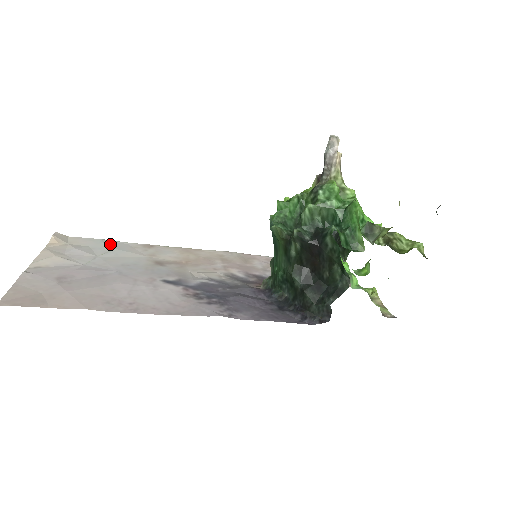
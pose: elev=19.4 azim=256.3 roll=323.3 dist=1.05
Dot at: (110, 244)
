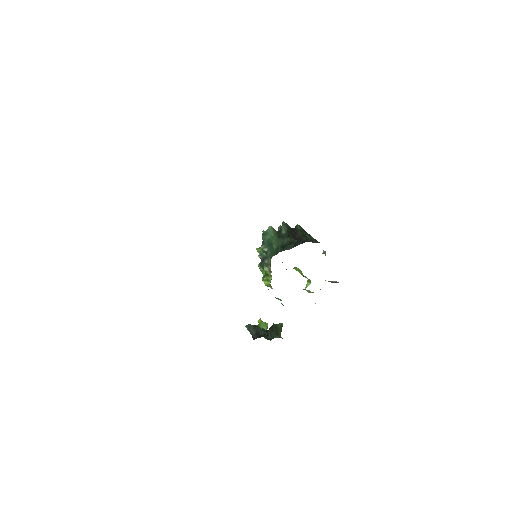
Dot at: occluded
